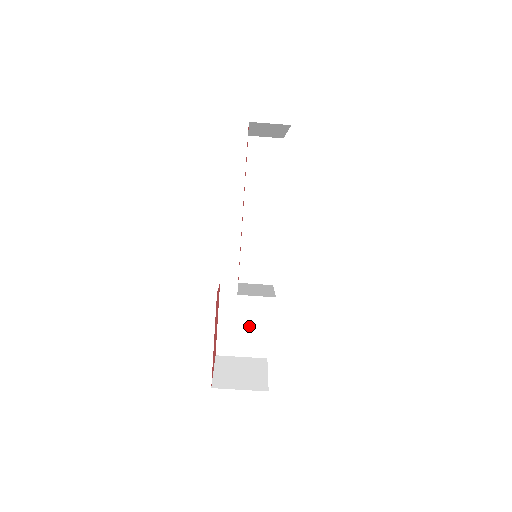
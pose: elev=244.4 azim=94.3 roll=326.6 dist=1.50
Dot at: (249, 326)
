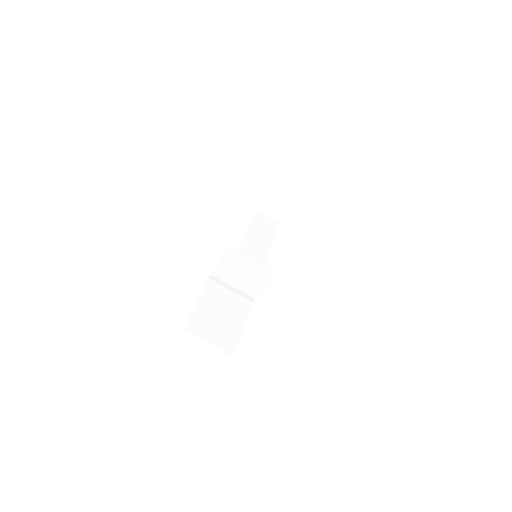
Dot at: (224, 320)
